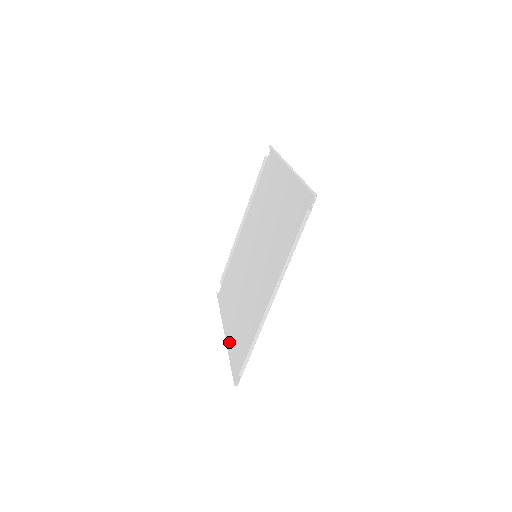
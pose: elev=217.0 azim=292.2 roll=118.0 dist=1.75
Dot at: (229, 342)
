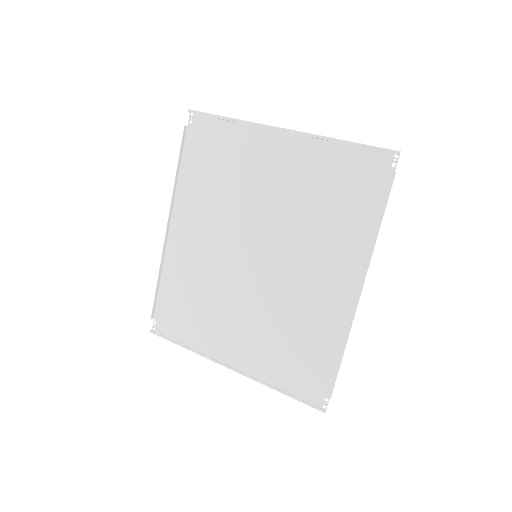
Dot at: (253, 375)
